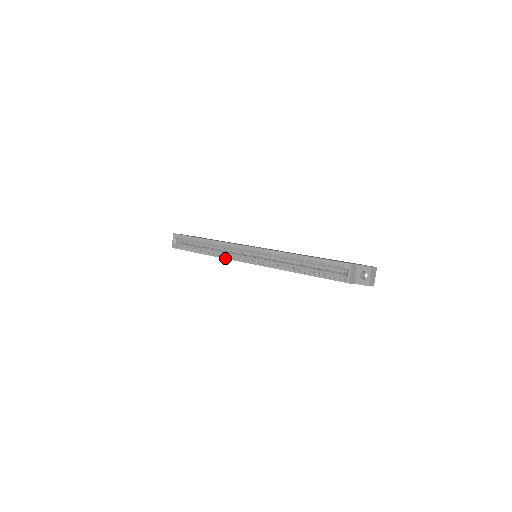
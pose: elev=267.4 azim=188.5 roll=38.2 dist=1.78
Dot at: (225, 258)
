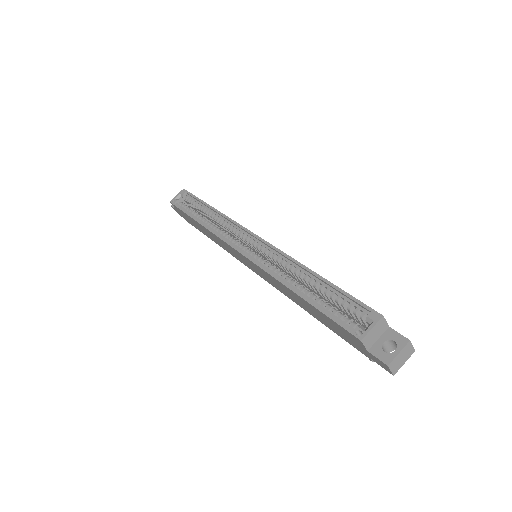
Dot at: (218, 236)
